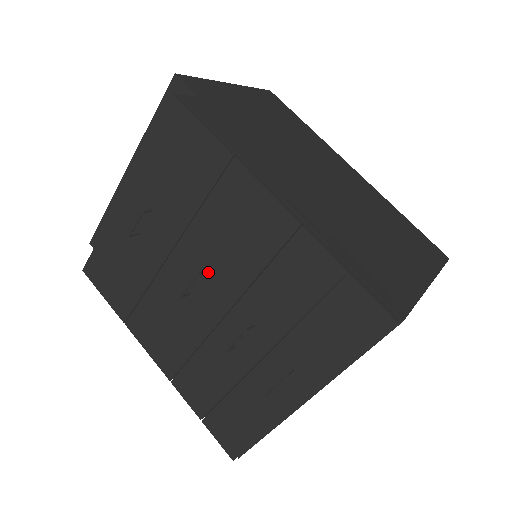
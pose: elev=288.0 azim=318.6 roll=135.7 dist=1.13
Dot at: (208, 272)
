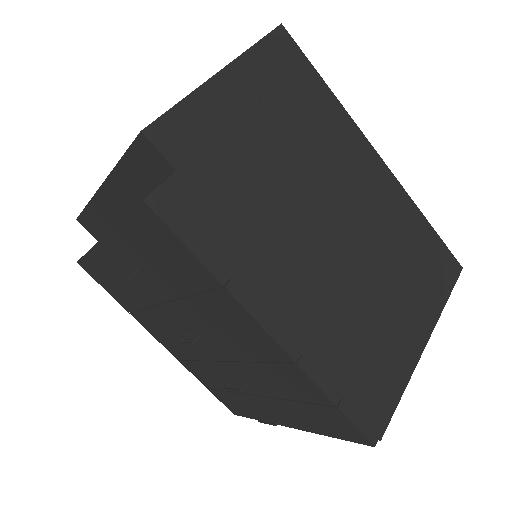
Dot at: (204, 333)
